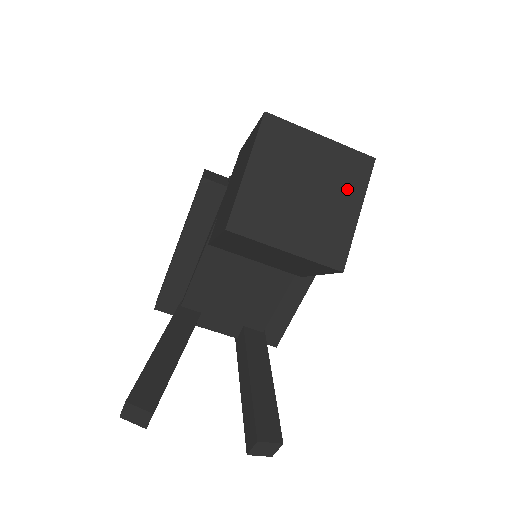
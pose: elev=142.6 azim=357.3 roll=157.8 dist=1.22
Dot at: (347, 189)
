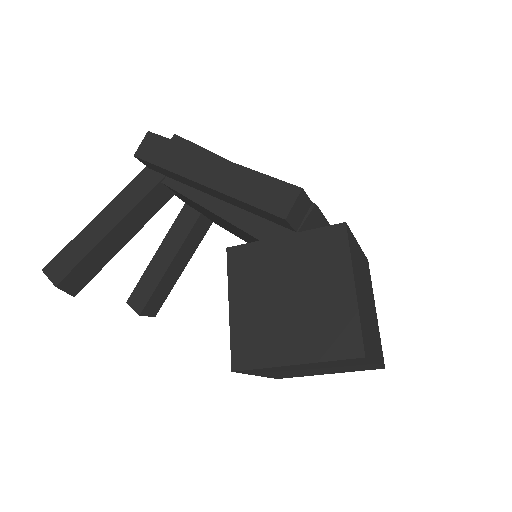
Dot at: (342, 371)
